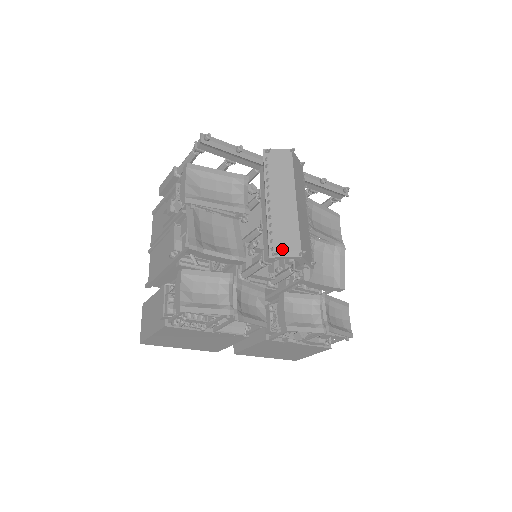
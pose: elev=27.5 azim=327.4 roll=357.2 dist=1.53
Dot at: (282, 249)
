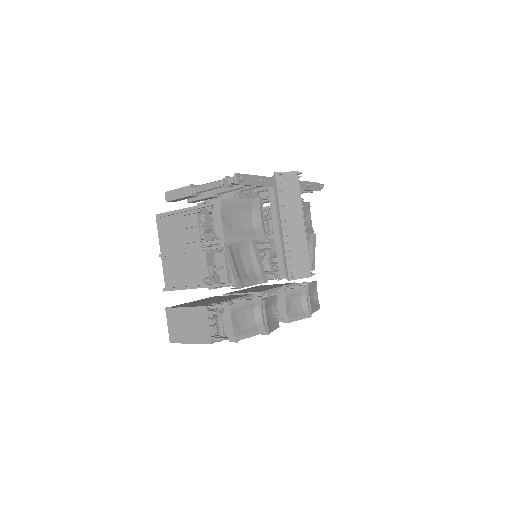
Dot at: (297, 272)
